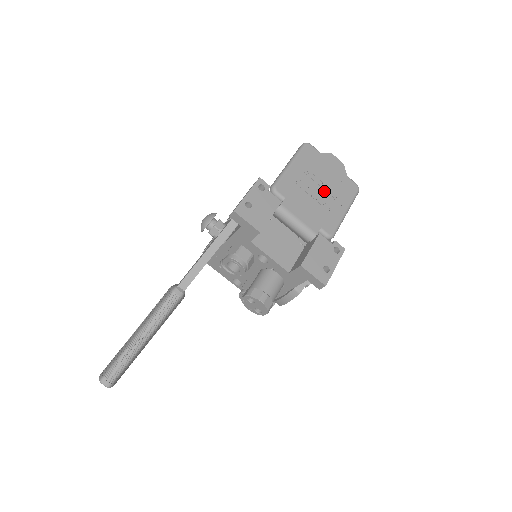
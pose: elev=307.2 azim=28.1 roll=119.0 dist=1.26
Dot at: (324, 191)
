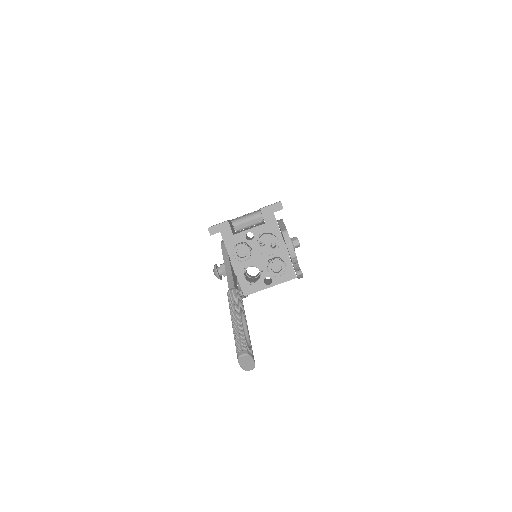
Dot at: occluded
